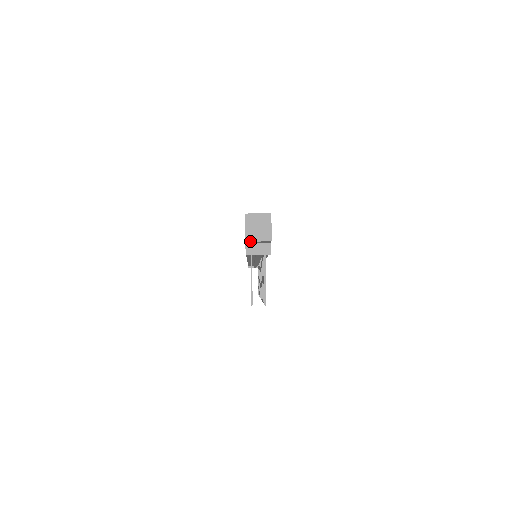
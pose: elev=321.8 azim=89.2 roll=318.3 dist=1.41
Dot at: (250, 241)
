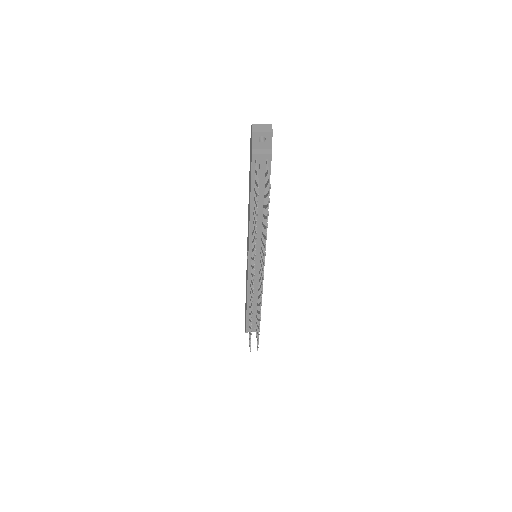
Dot at: (256, 136)
